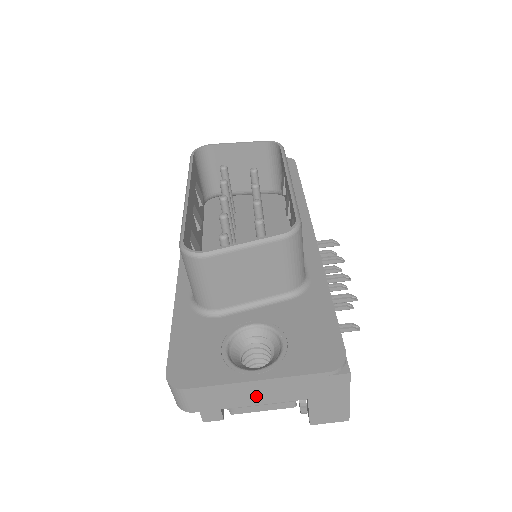
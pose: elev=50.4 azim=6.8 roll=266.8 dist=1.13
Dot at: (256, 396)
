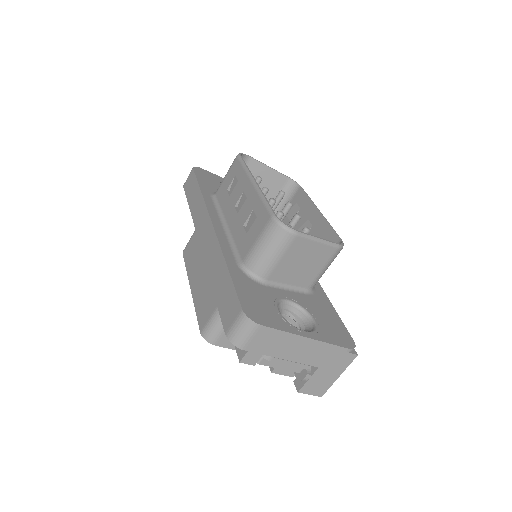
Dot at: (294, 352)
